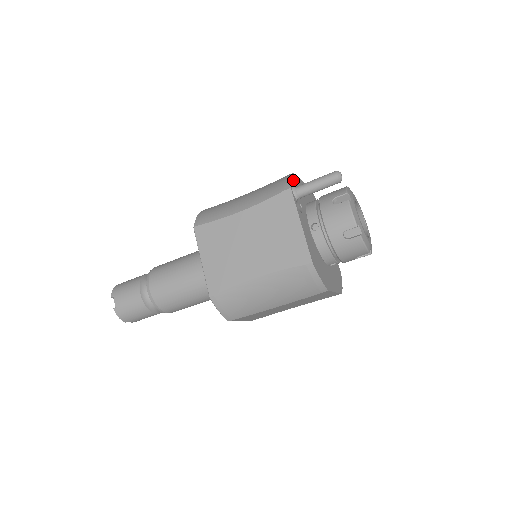
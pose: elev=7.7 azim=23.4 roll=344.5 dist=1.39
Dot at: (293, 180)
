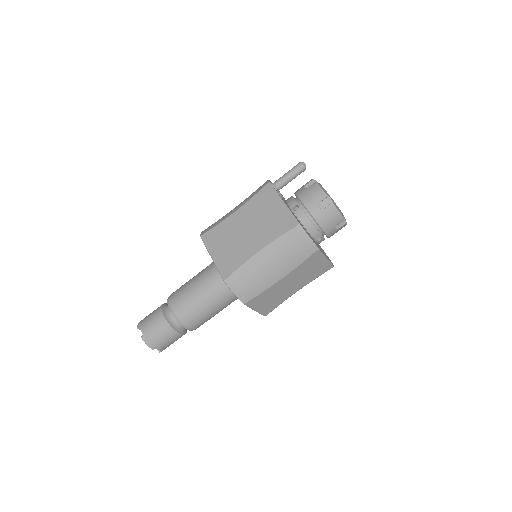
Dot at: occluded
